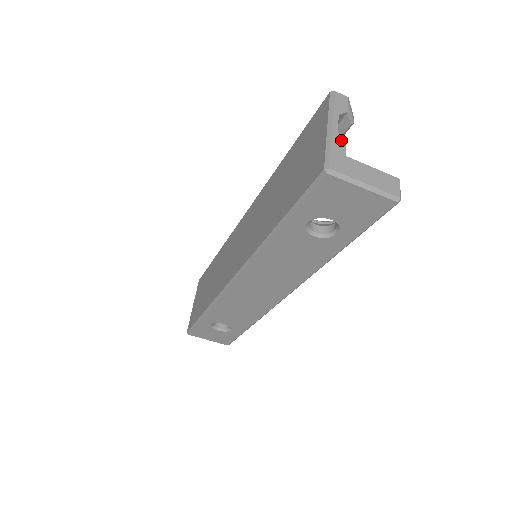
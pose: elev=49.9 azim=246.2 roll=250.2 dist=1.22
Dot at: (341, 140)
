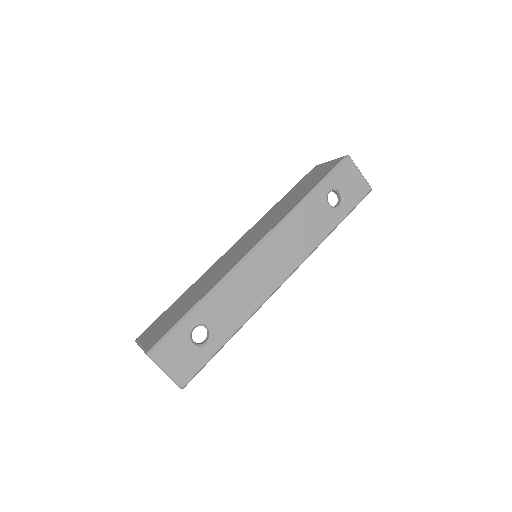
Dot at: occluded
